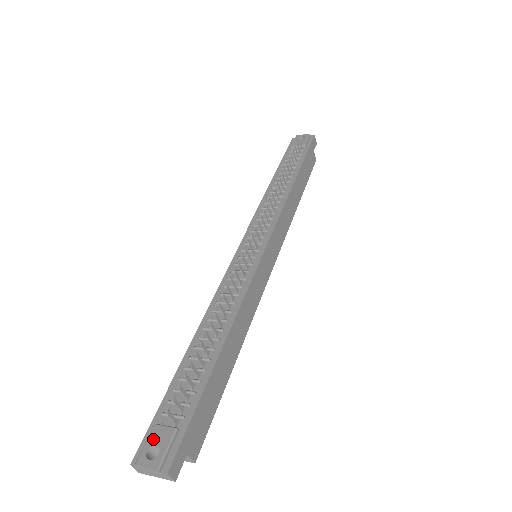
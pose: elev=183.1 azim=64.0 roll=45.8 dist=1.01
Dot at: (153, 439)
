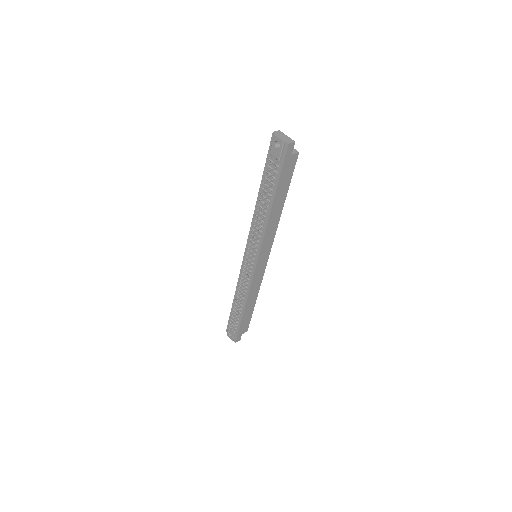
Dot at: (229, 331)
